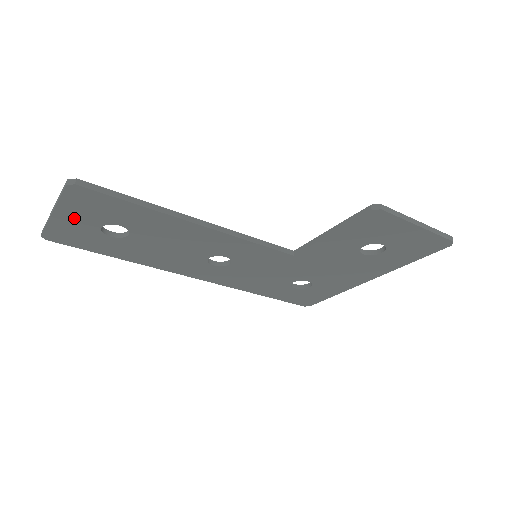
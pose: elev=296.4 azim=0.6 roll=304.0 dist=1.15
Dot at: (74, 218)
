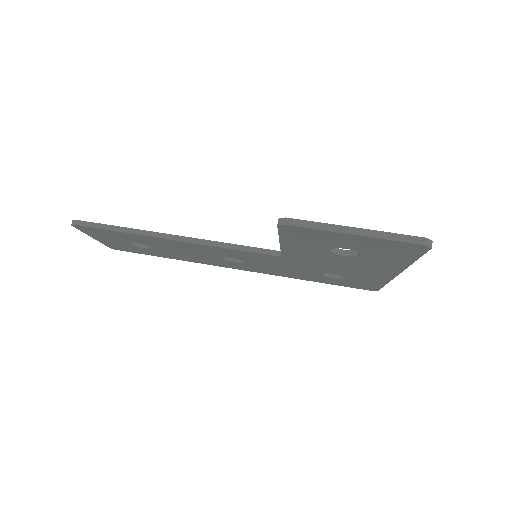
Dot at: (106, 239)
